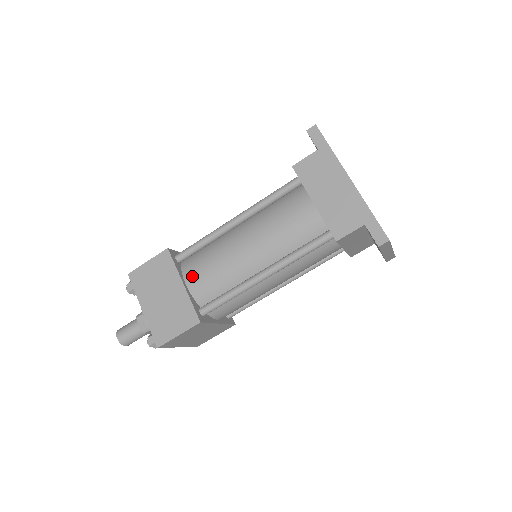
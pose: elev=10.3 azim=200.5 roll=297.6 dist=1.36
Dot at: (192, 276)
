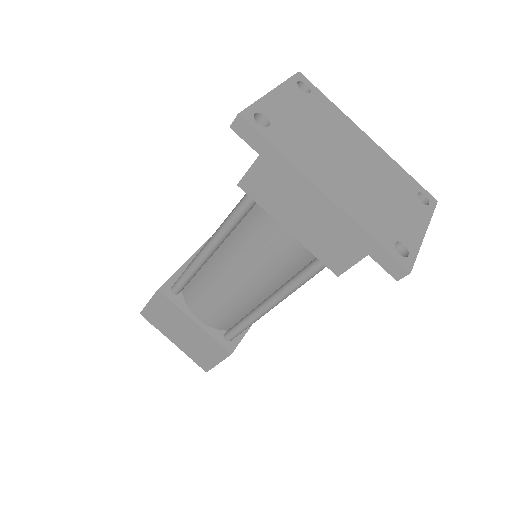
Dot at: (198, 311)
